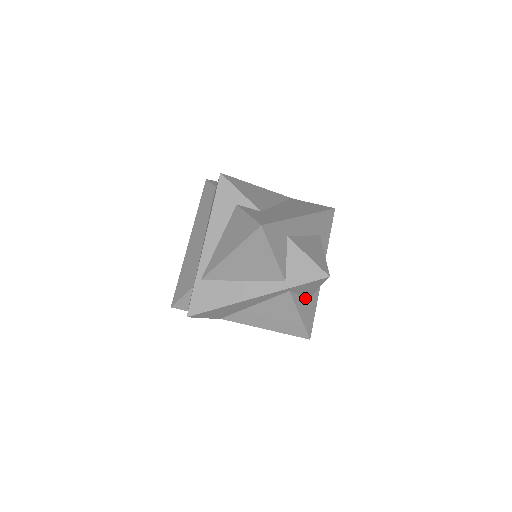
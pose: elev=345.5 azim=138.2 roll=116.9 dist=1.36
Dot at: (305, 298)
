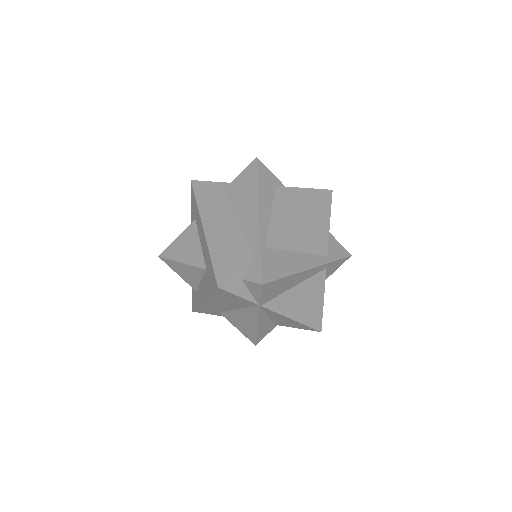
Dot at: occluded
